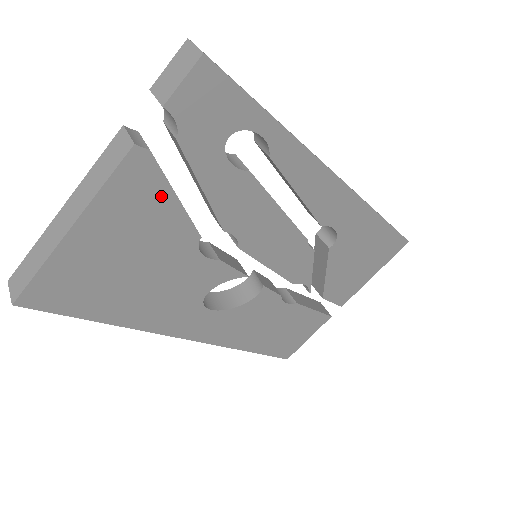
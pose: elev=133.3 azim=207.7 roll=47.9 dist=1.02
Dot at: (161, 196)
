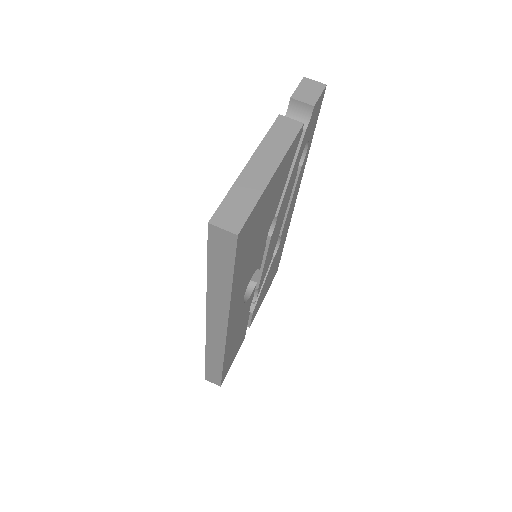
Dot at: (288, 170)
